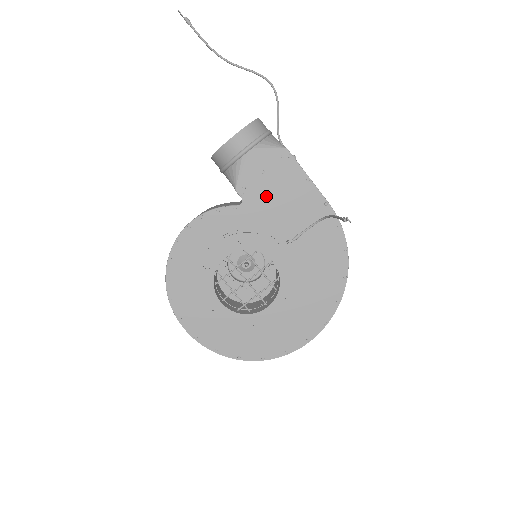
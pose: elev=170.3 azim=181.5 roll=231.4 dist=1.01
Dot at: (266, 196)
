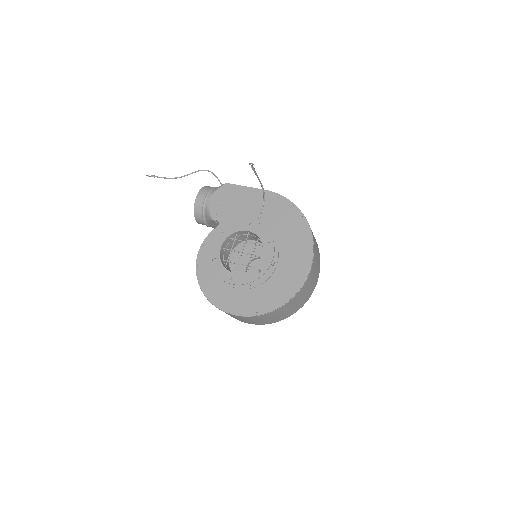
Dot at: (230, 211)
